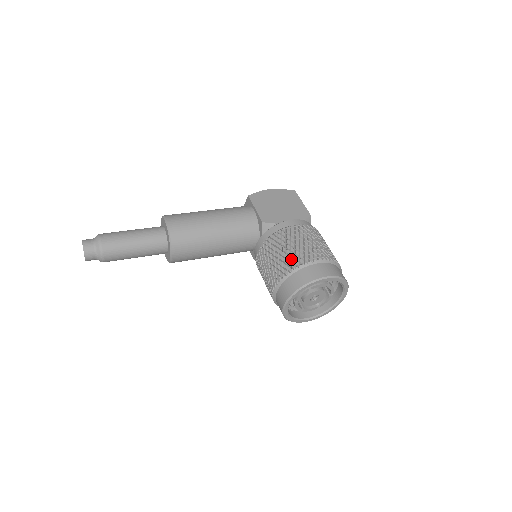
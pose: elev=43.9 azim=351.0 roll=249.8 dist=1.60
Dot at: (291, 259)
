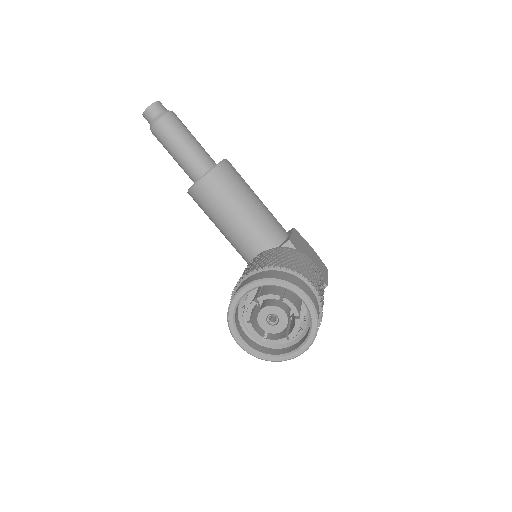
Dot at: (291, 264)
